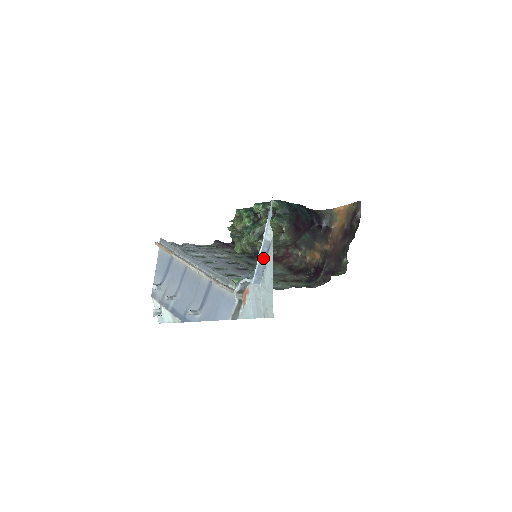
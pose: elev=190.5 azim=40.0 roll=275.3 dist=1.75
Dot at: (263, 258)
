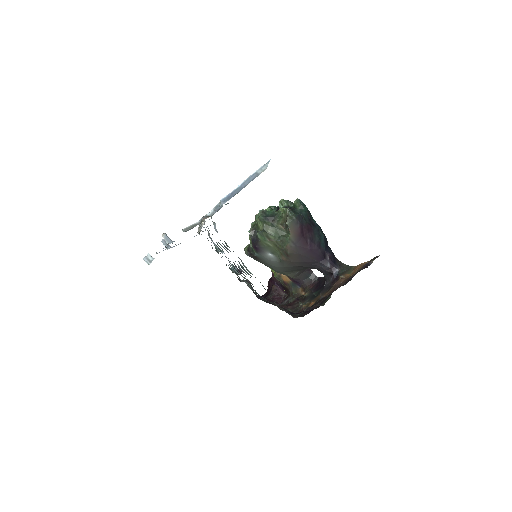
Dot at: (244, 185)
